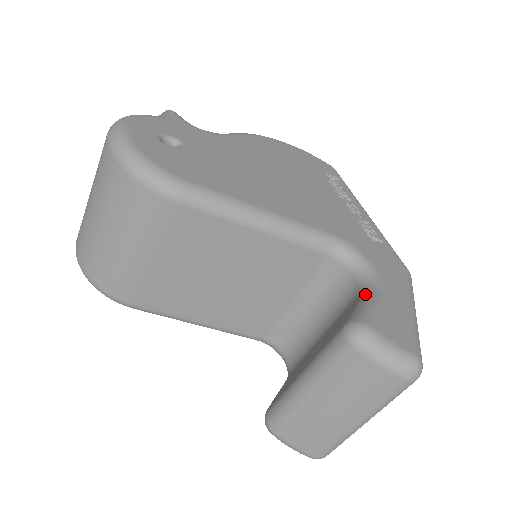
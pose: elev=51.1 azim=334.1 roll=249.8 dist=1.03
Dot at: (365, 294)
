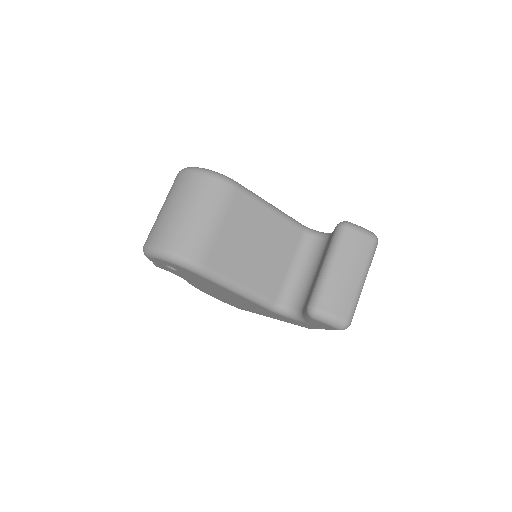
Dot at: occluded
